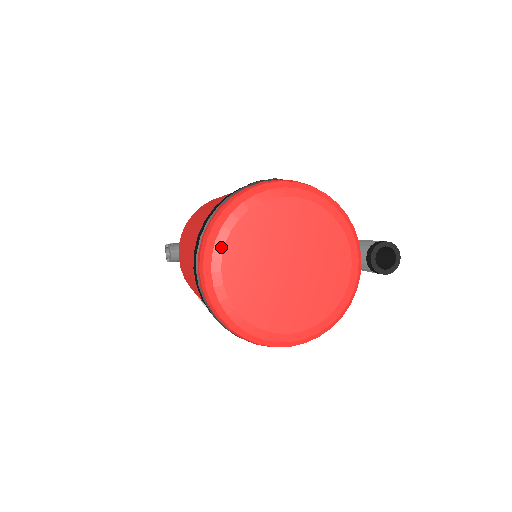
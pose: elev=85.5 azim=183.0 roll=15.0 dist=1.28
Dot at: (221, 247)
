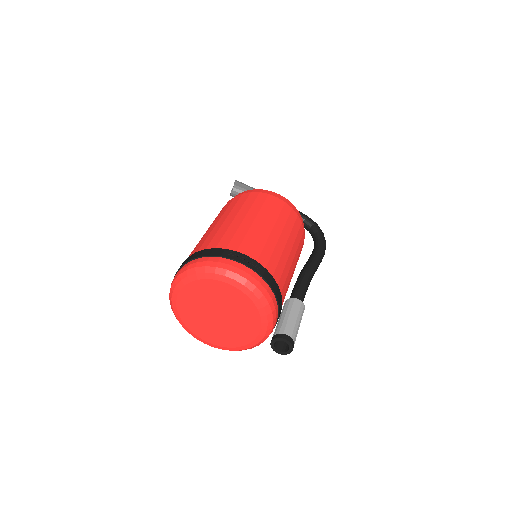
Dot at: (182, 285)
